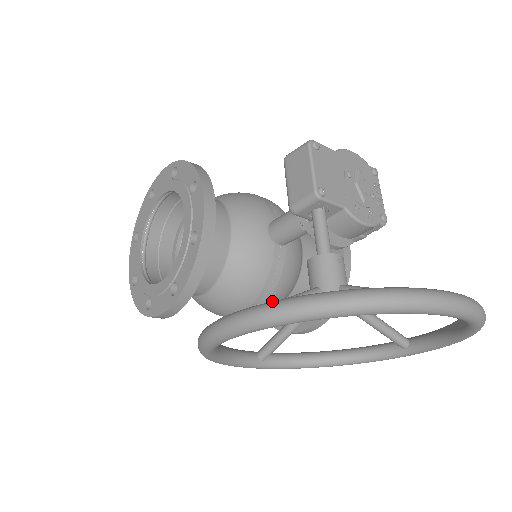
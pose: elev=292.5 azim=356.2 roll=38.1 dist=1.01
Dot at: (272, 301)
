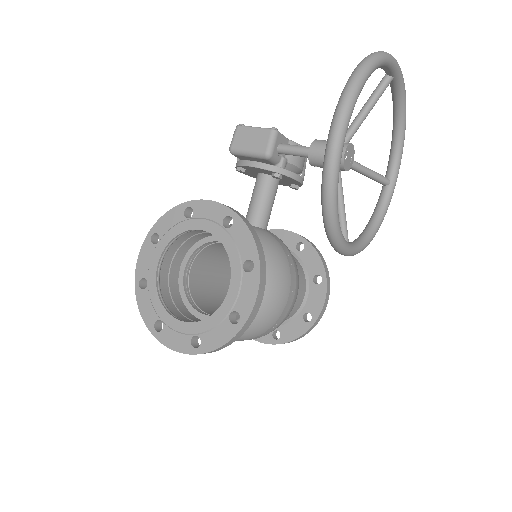
Dot at: occluded
